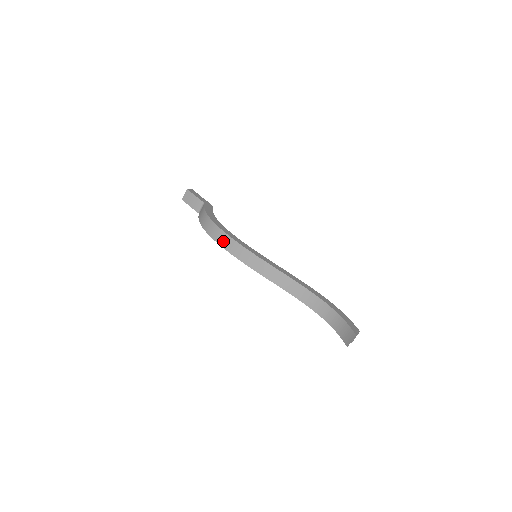
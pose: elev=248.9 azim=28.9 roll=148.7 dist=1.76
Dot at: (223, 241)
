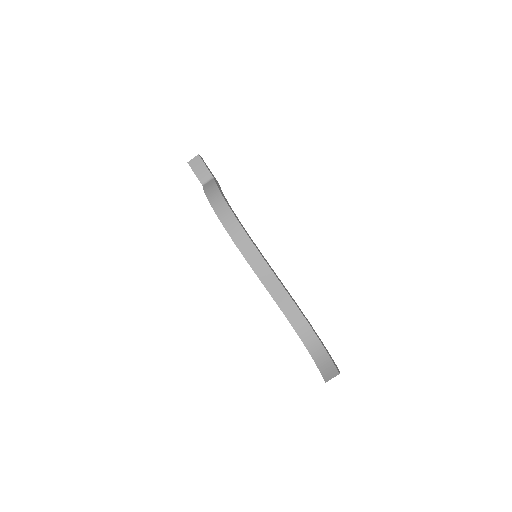
Dot at: (232, 227)
